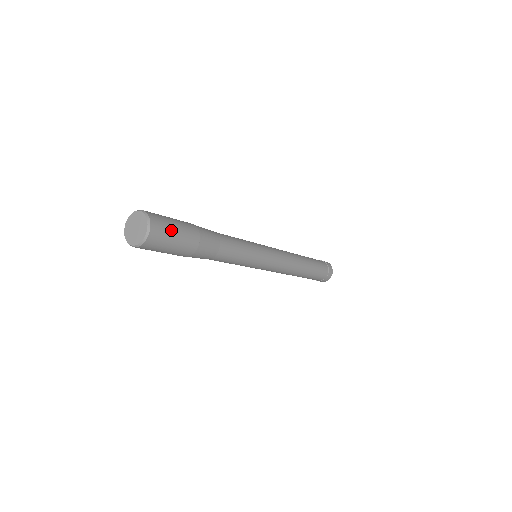
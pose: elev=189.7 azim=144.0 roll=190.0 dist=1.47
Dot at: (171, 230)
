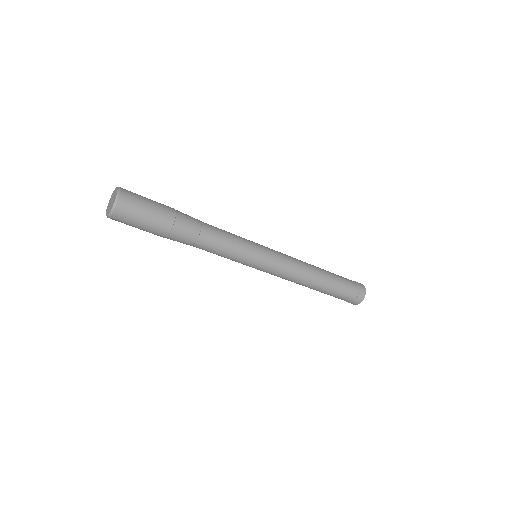
Dot at: (142, 203)
